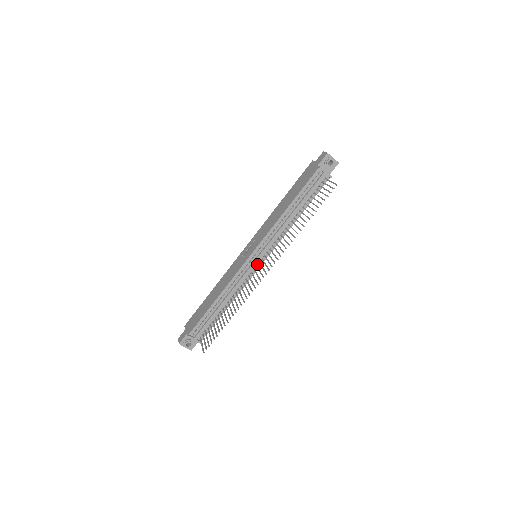
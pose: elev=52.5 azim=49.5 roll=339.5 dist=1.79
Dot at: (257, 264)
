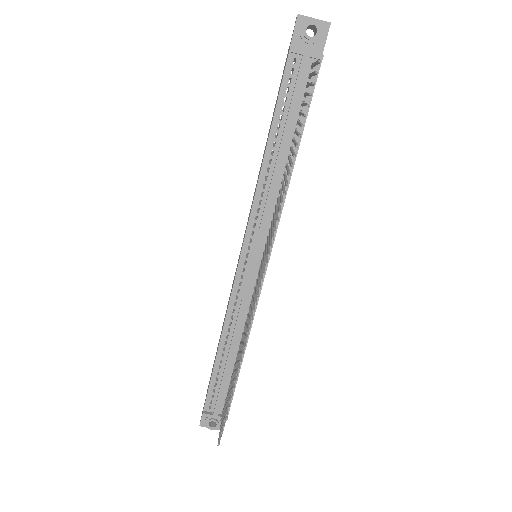
Dot at: (258, 270)
